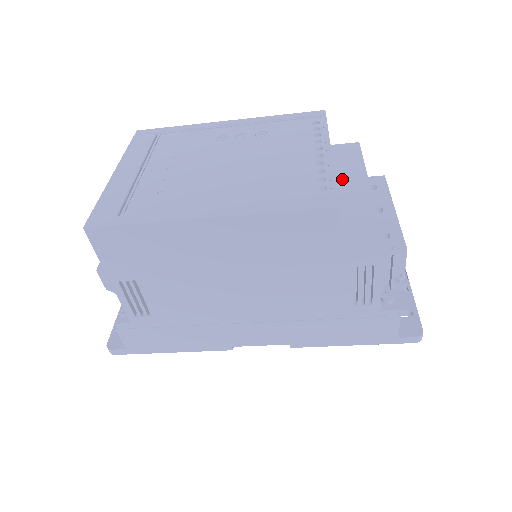
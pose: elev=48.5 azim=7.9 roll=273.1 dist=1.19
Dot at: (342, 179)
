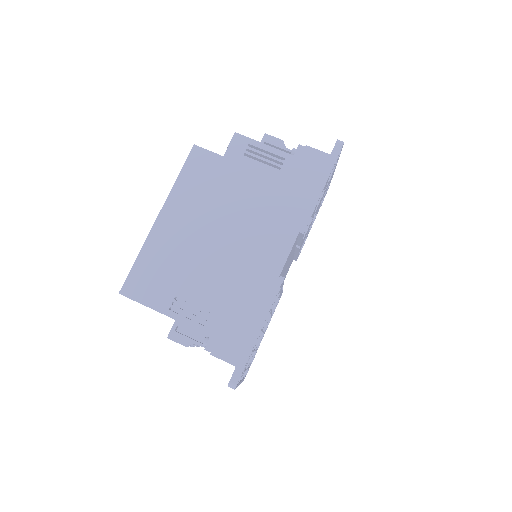
Dot at: occluded
